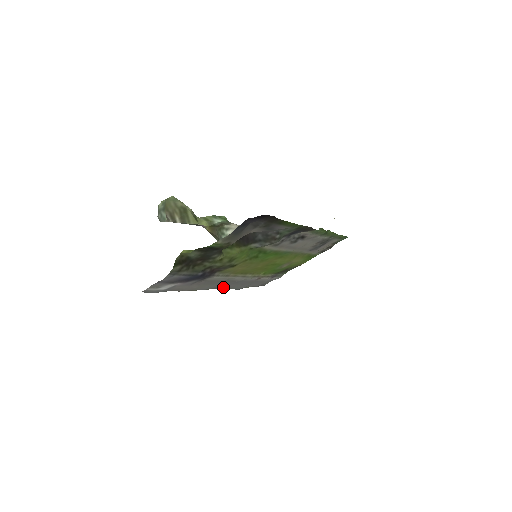
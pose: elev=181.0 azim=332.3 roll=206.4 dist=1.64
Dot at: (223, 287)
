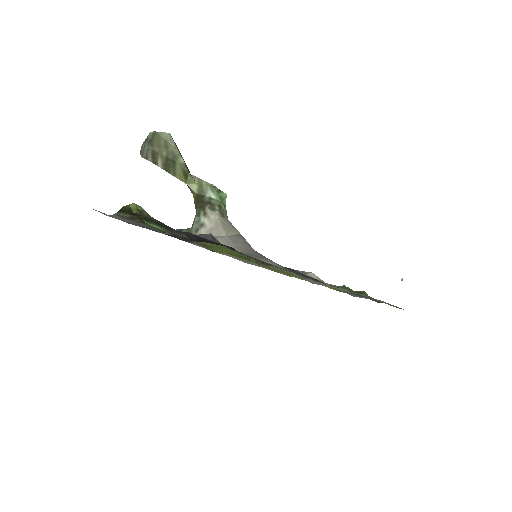
Dot at: occluded
